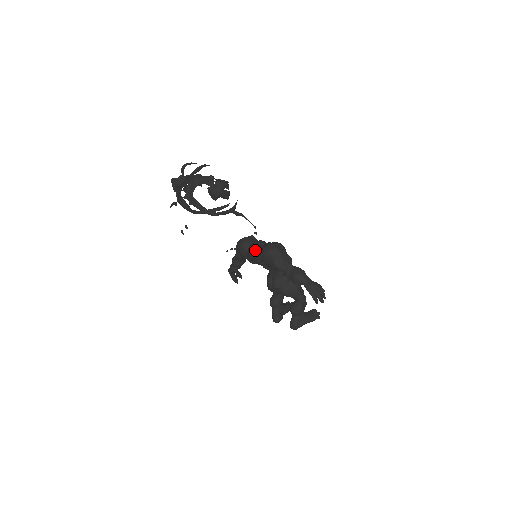
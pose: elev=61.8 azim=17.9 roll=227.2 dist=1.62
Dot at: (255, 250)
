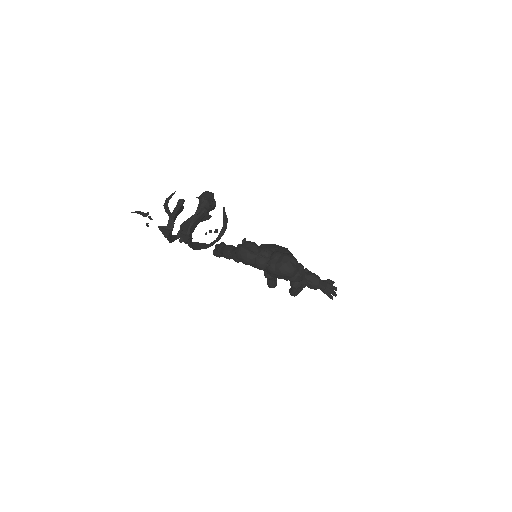
Dot at: (265, 265)
